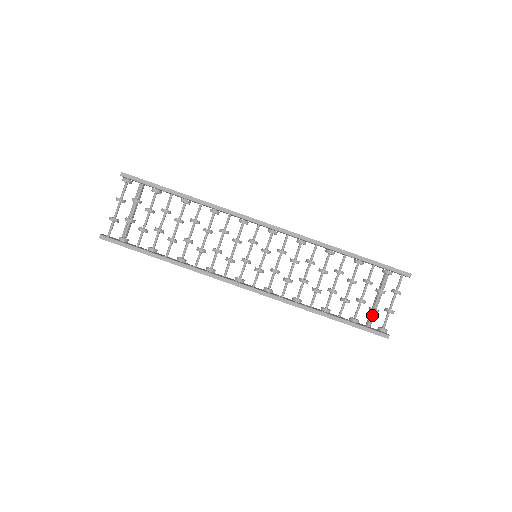
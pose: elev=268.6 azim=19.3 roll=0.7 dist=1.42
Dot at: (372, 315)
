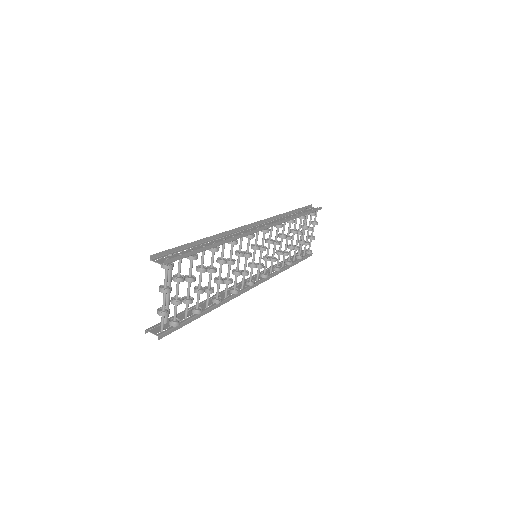
Dot at: occluded
